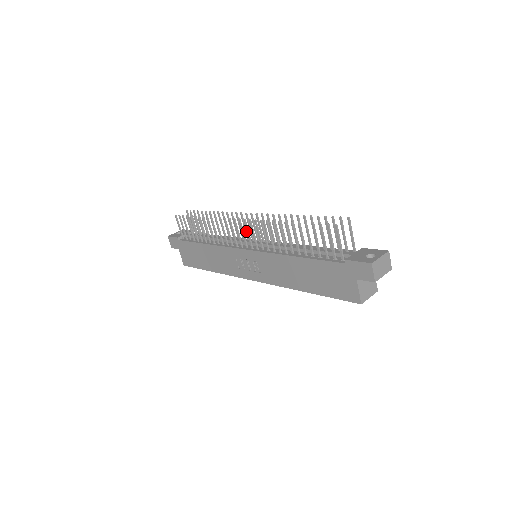
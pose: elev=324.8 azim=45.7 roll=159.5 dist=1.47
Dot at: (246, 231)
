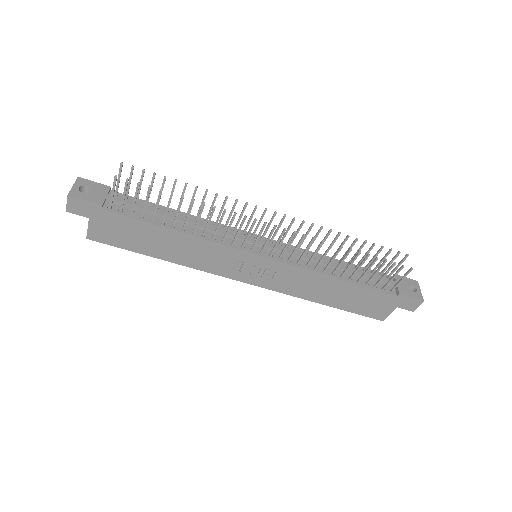
Dot at: (248, 225)
